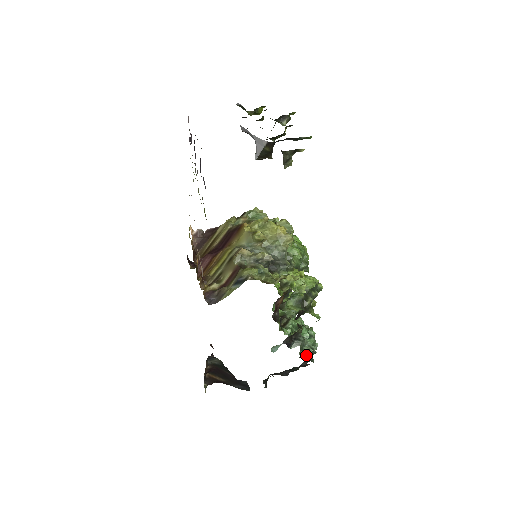
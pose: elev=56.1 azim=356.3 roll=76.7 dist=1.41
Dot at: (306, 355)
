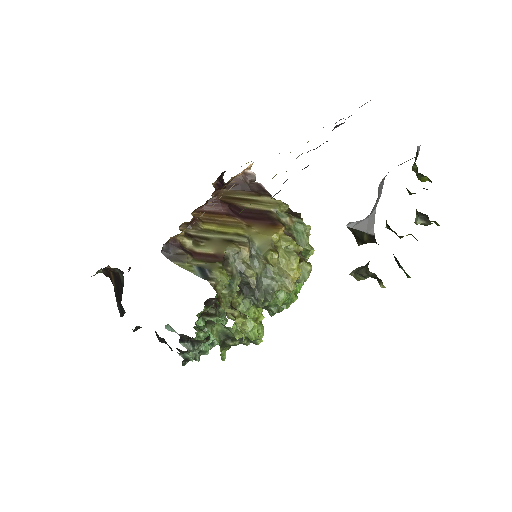
Dot at: (184, 358)
